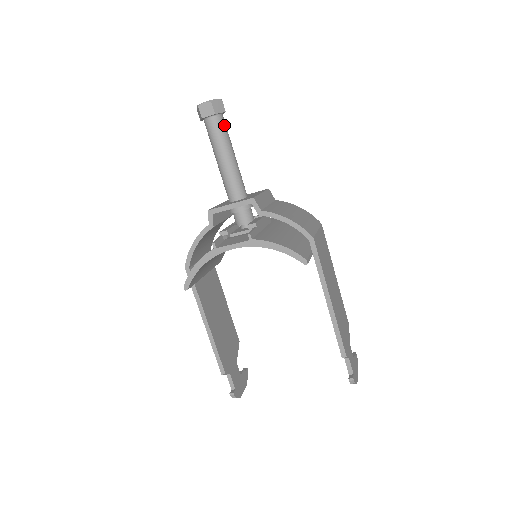
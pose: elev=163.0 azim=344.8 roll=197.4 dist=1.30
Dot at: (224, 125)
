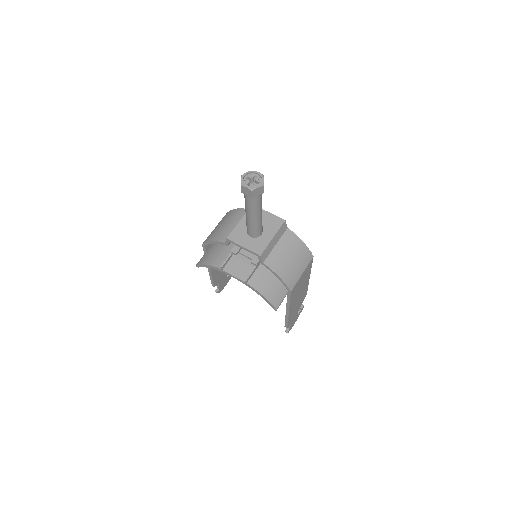
Dot at: (259, 199)
